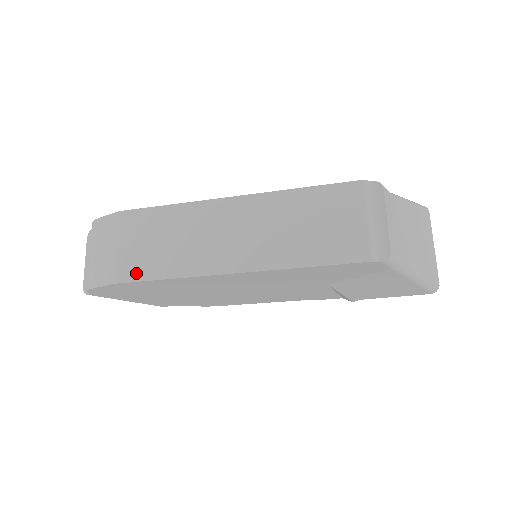
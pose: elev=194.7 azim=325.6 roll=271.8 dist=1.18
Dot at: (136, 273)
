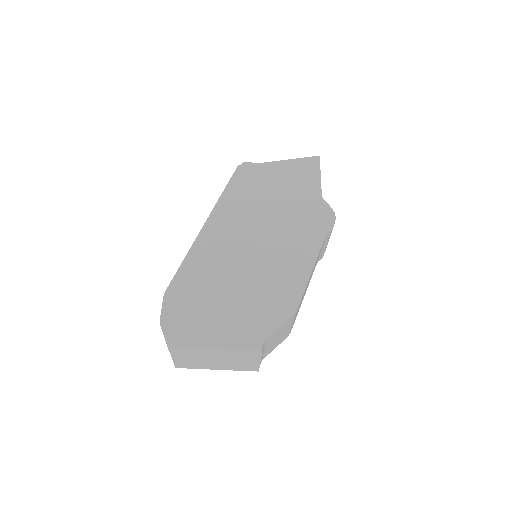
Dot at: occluded
